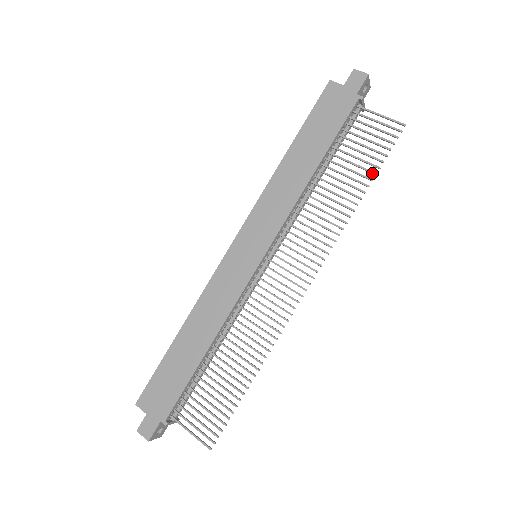
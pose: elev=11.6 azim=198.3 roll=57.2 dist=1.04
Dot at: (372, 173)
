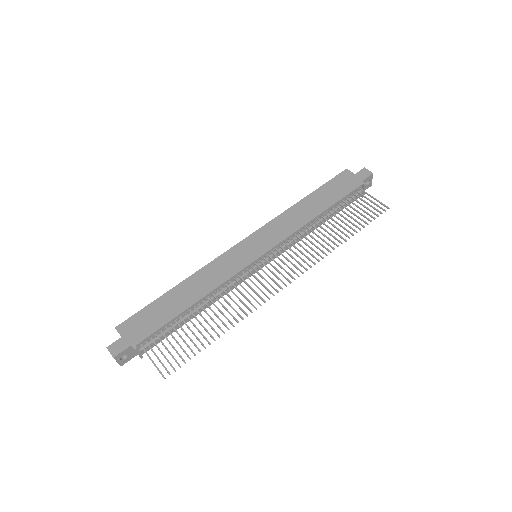
Dot at: (358, 228)
